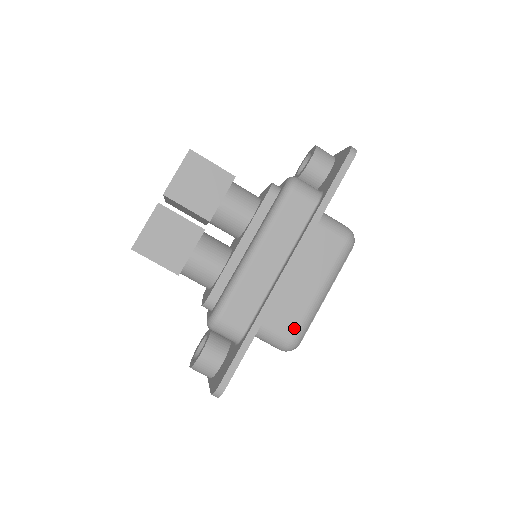
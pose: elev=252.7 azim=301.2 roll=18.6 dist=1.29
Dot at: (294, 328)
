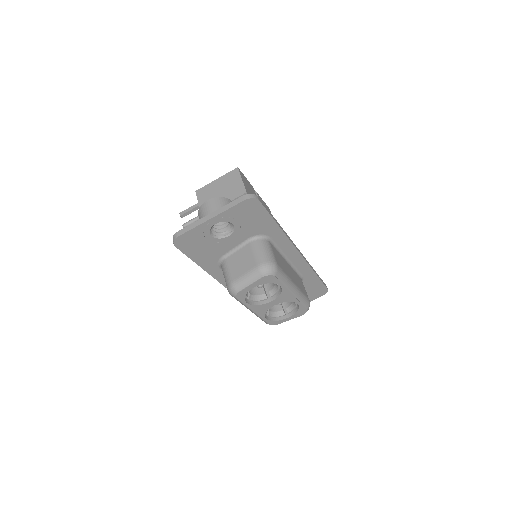
Dot at: (280, 266)
